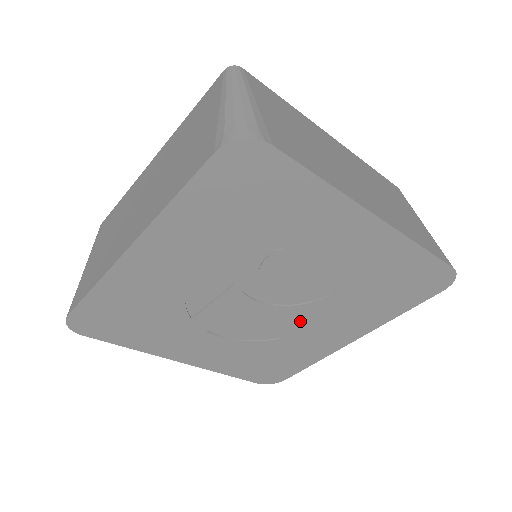
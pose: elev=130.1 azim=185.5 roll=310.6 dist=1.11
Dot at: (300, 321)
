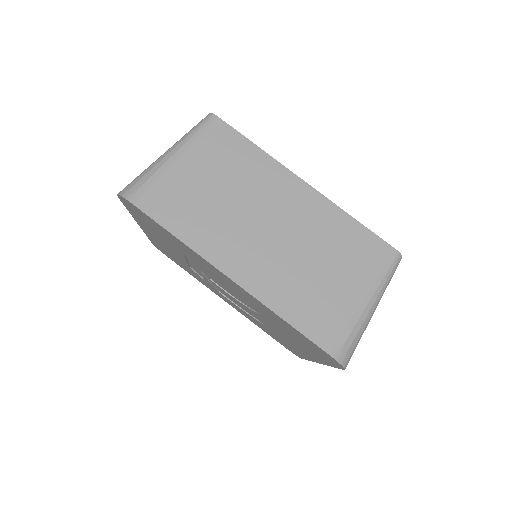
Dot at: (263, 321)
